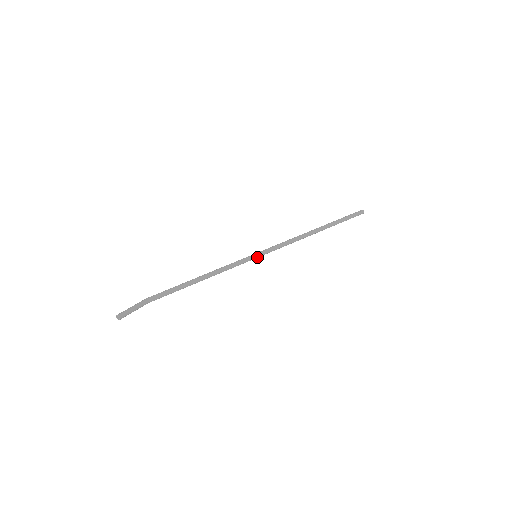
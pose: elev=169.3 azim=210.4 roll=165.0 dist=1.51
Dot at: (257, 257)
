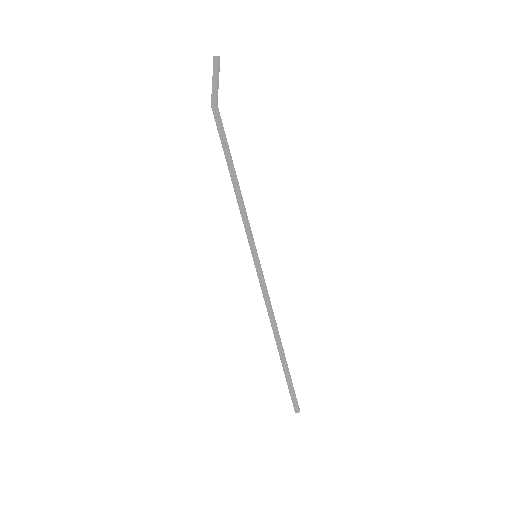
Dot at: (257, 257)
